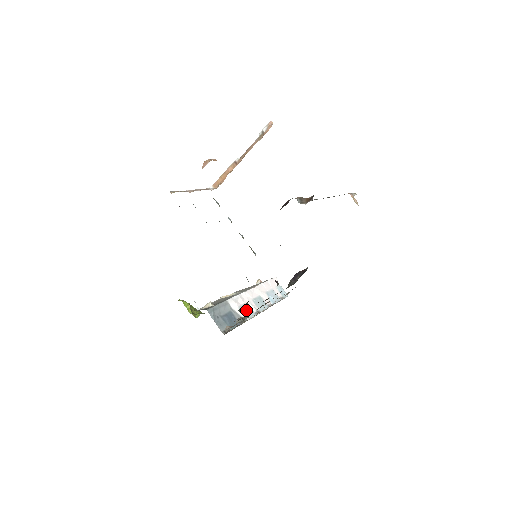
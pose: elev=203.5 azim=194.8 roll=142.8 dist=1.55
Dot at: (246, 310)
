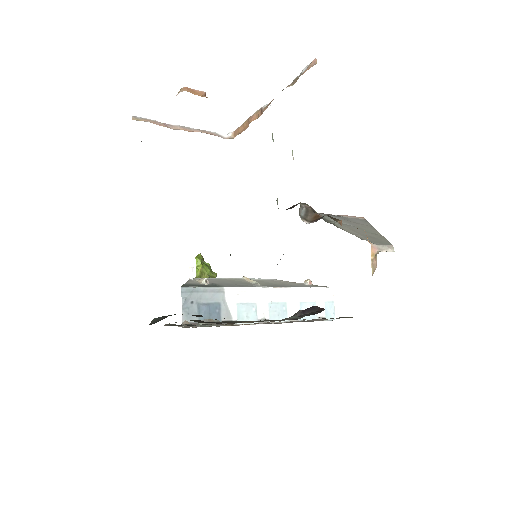
Dot at: (246, 311)
